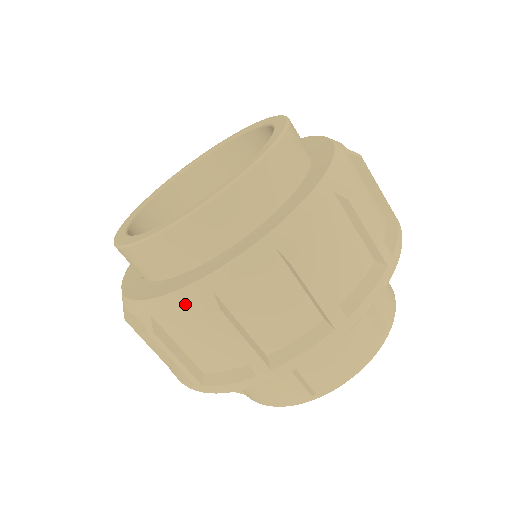
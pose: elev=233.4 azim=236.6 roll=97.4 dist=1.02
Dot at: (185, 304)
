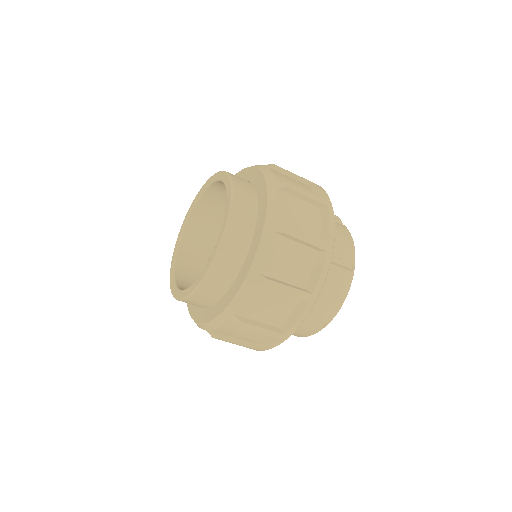
Dot at: (270, 242)
